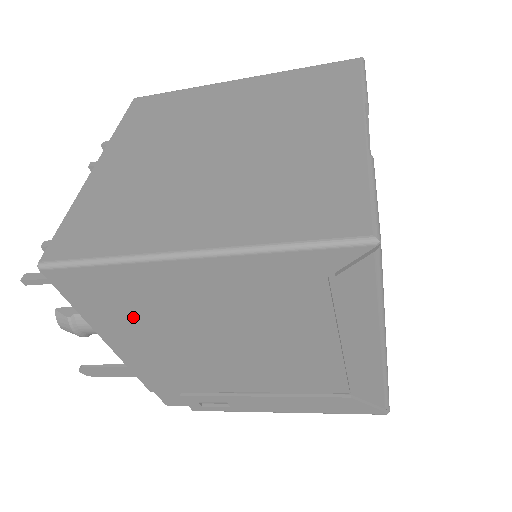
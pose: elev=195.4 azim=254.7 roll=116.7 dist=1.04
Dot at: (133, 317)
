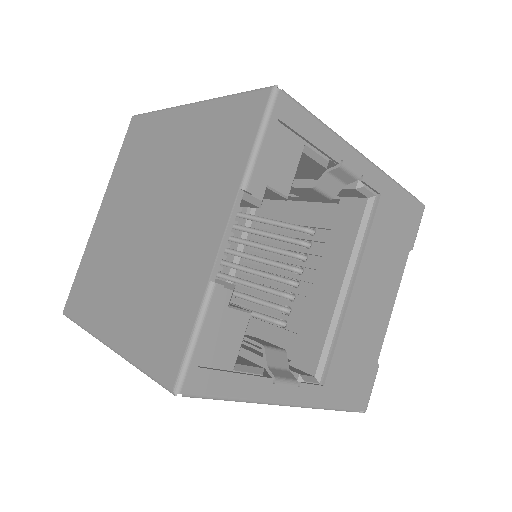
Dot at: occluded
